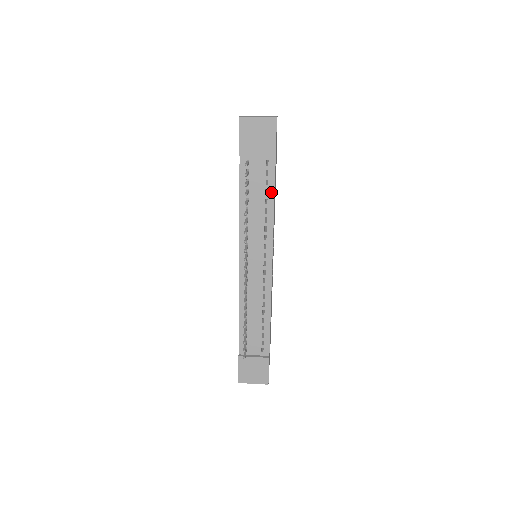
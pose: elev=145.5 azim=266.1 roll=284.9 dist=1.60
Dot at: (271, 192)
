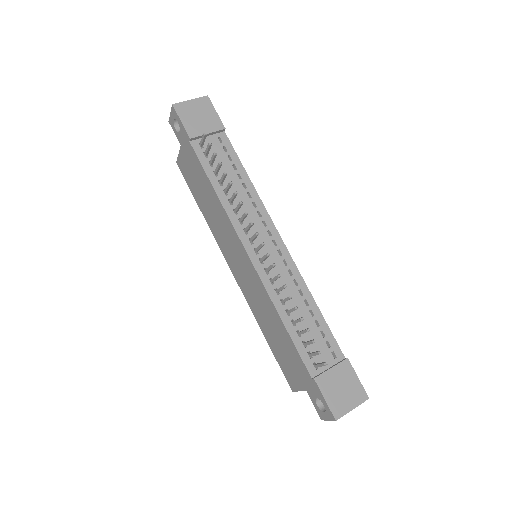
Dot at: (239, 166)
